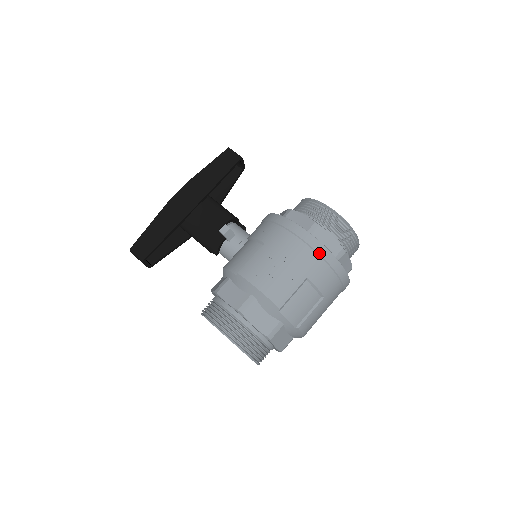
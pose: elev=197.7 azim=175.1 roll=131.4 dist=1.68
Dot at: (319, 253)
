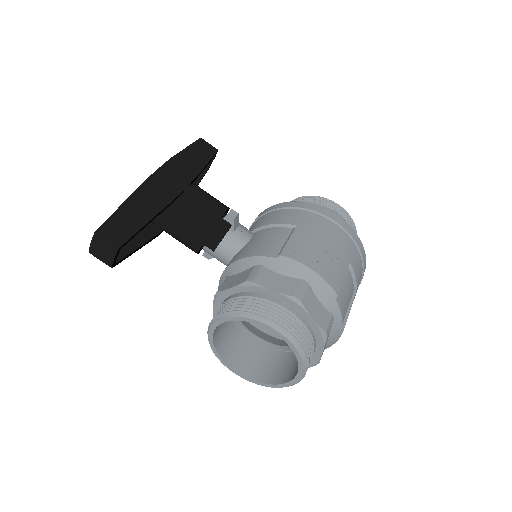
Dot at: (354, 239)
